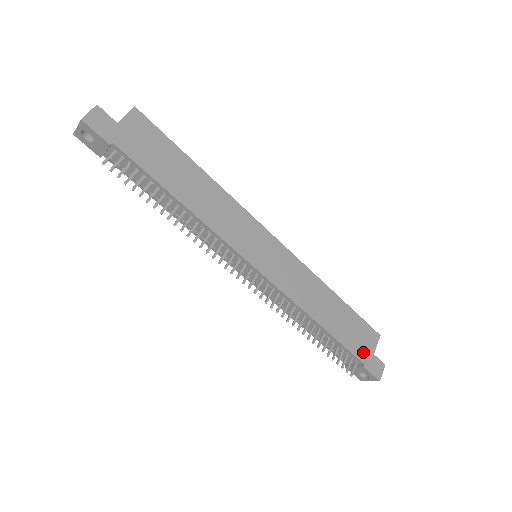
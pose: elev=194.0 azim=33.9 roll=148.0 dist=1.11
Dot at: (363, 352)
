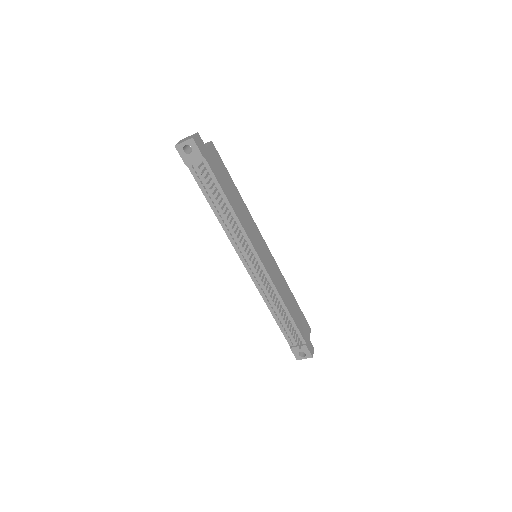
Dot at: (305, 335)
